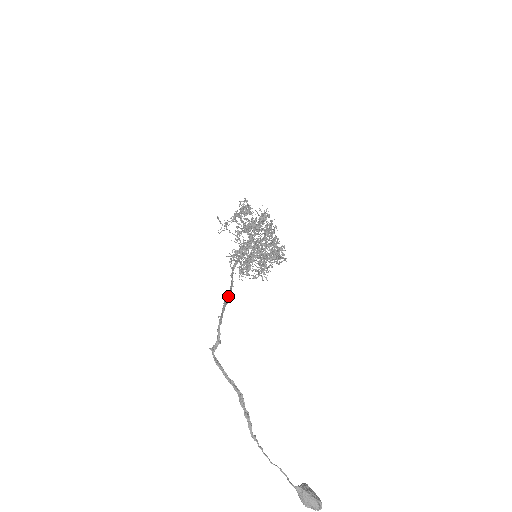
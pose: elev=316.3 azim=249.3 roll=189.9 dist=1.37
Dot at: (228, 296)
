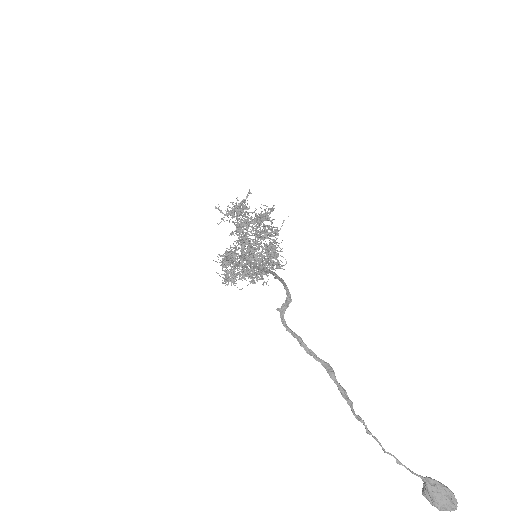
Dot at: occluded
